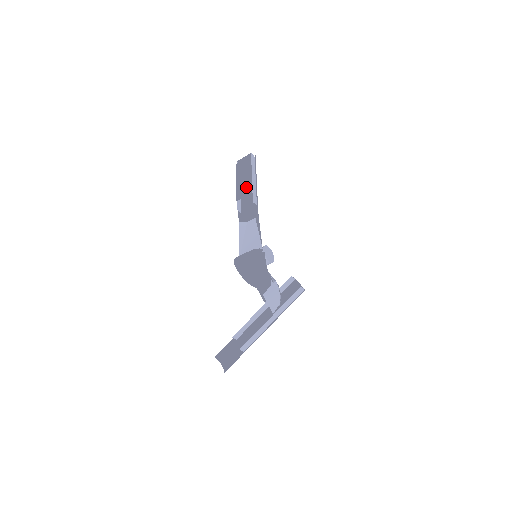
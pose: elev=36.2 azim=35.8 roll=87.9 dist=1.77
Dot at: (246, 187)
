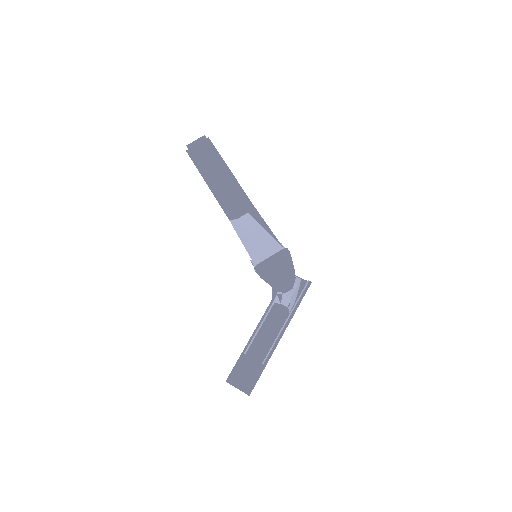
Dot at: (227, 177)
